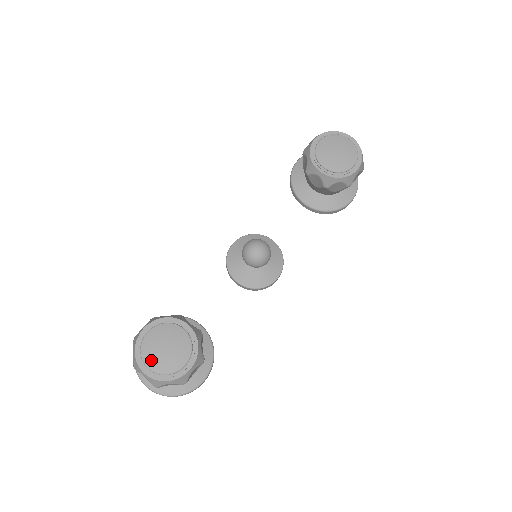
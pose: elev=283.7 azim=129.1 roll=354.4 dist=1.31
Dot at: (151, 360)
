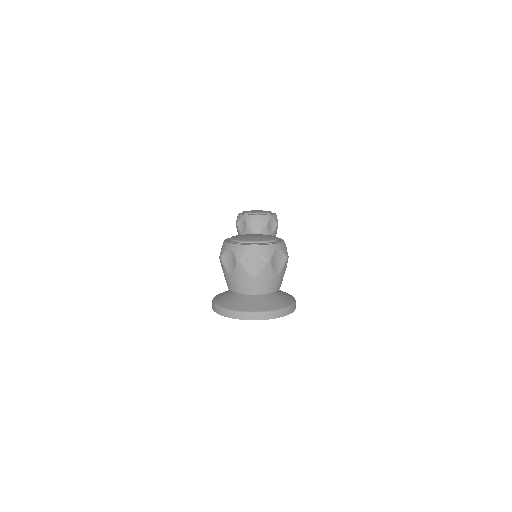
Dot at: (250, 239)
